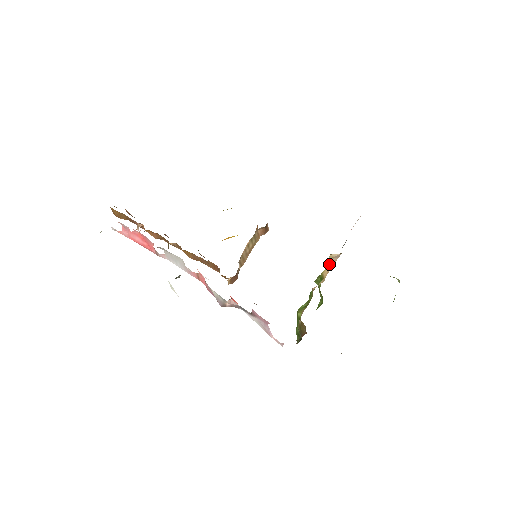
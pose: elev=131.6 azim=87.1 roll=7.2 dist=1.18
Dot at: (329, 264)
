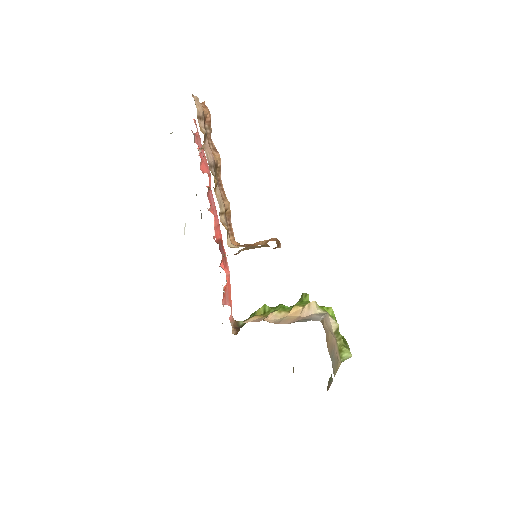
Dot at: (302, 308)
